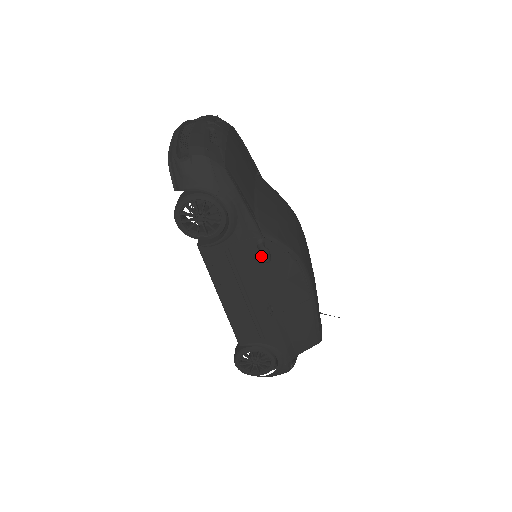
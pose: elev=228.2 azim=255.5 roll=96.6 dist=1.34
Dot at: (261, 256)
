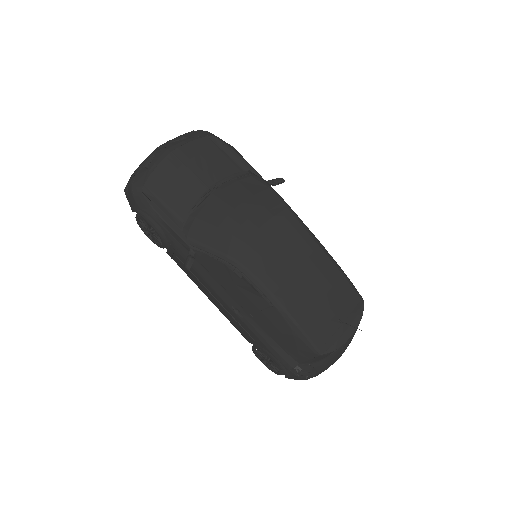
Dot at: (185, 264)
